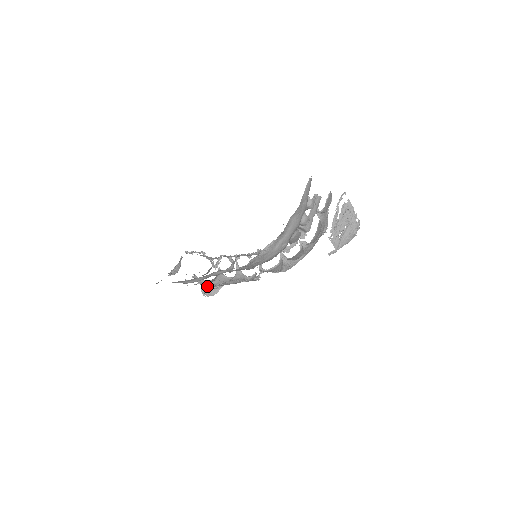
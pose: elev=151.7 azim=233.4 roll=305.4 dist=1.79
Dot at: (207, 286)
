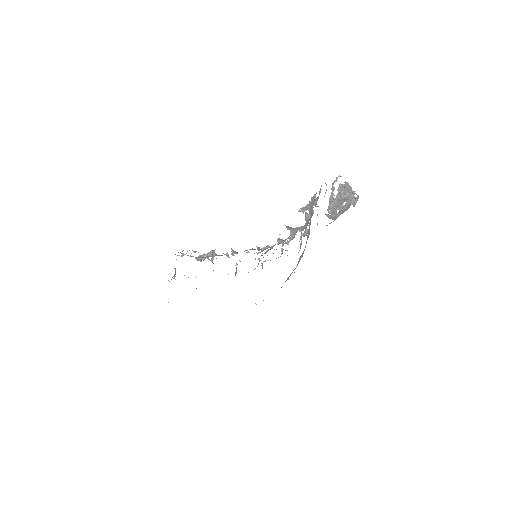
Dot at: occluded
